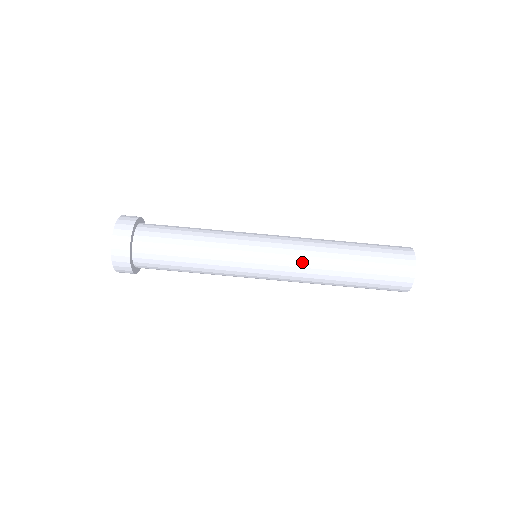
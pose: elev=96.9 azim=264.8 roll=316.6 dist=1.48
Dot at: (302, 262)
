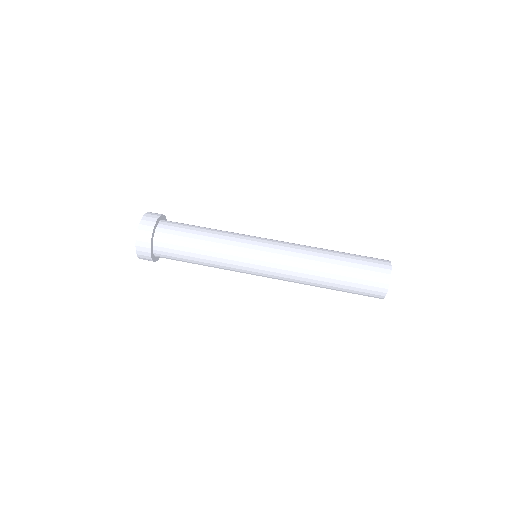
Dot at: (294, 257)
